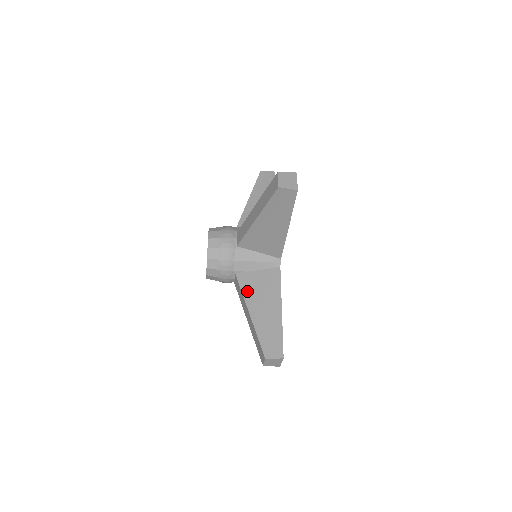
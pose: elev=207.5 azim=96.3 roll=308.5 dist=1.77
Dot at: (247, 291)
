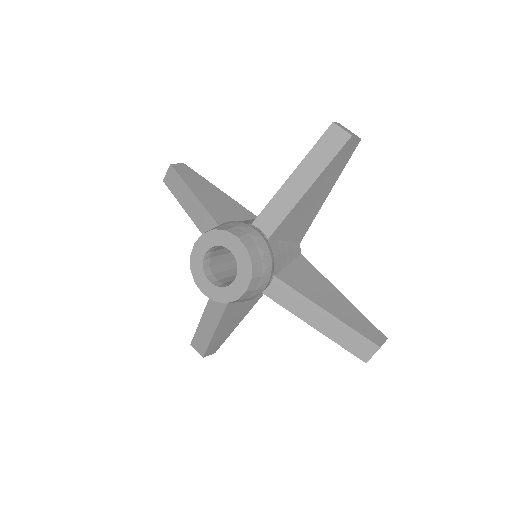
Dot at: (229, 311)
